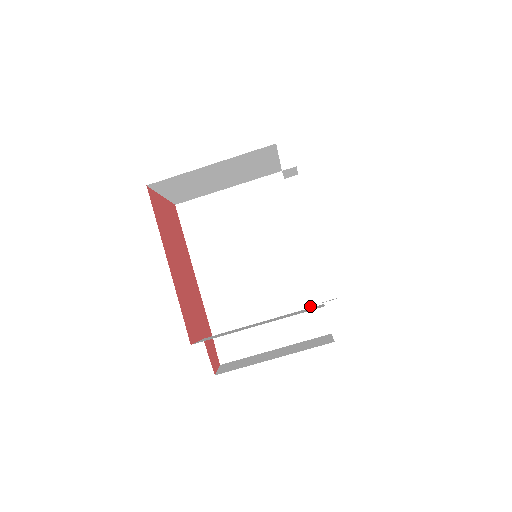
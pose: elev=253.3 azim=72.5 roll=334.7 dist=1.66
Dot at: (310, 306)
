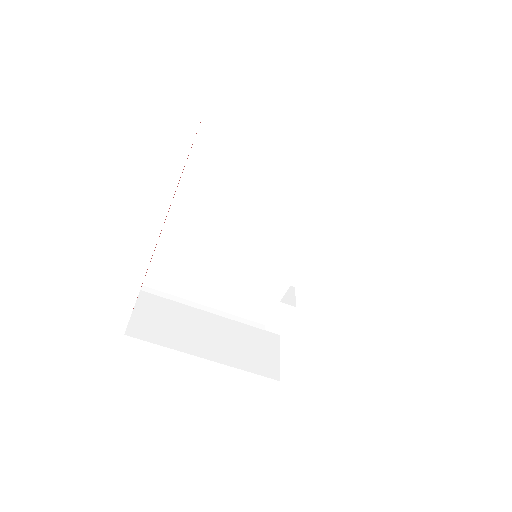
Dot at: (267, 297)
